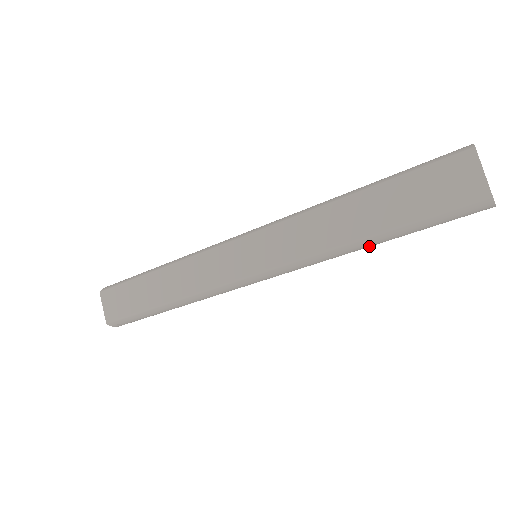
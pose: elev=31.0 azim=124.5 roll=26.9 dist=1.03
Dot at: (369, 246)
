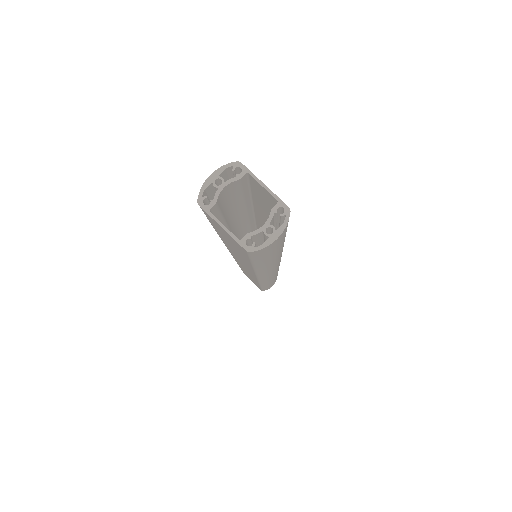
Dot at: (274, 261)
